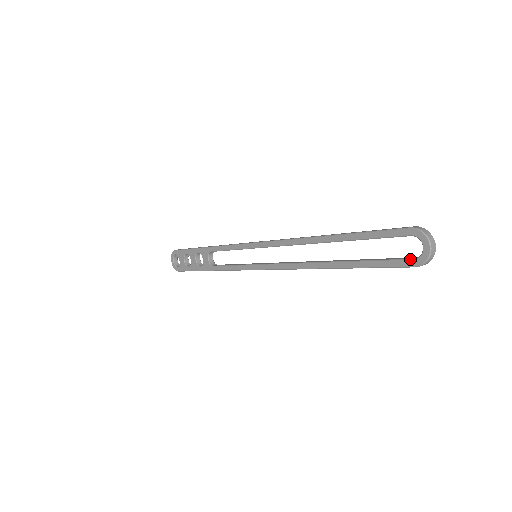
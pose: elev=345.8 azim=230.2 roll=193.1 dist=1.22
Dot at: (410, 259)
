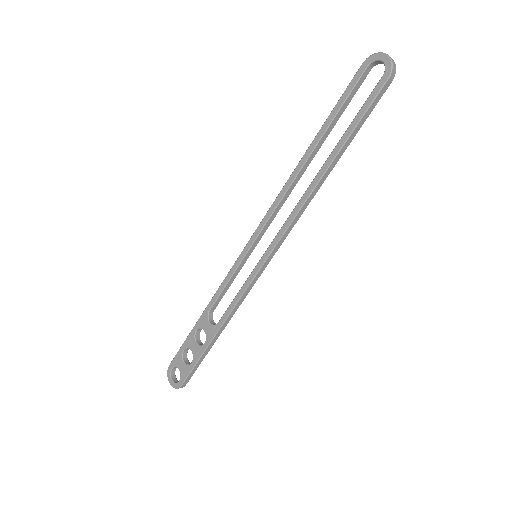
Dot at: (380, 79)
